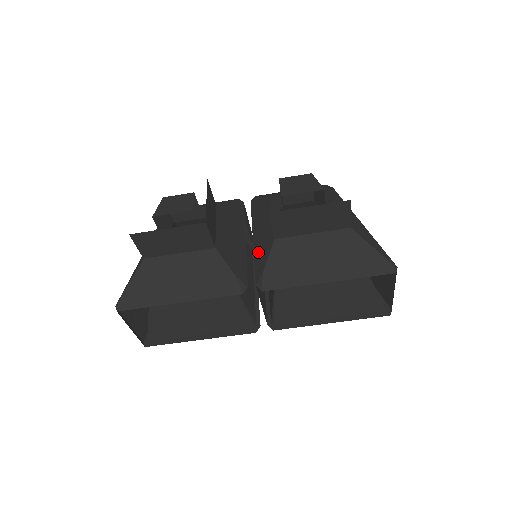
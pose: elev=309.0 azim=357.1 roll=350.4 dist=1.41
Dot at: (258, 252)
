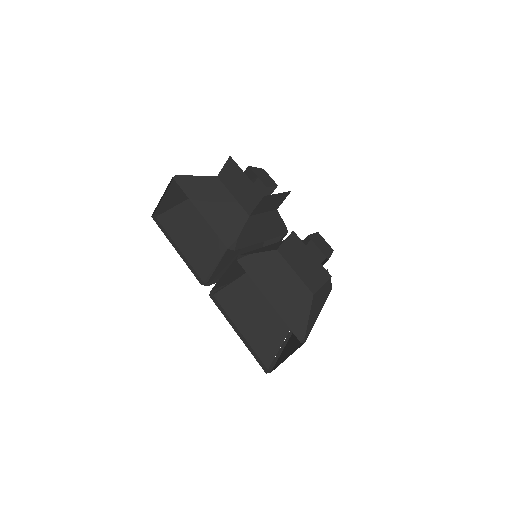
Dot at: (261, 249)
